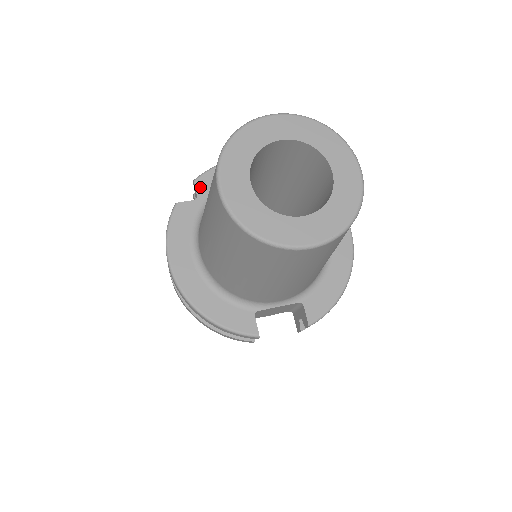
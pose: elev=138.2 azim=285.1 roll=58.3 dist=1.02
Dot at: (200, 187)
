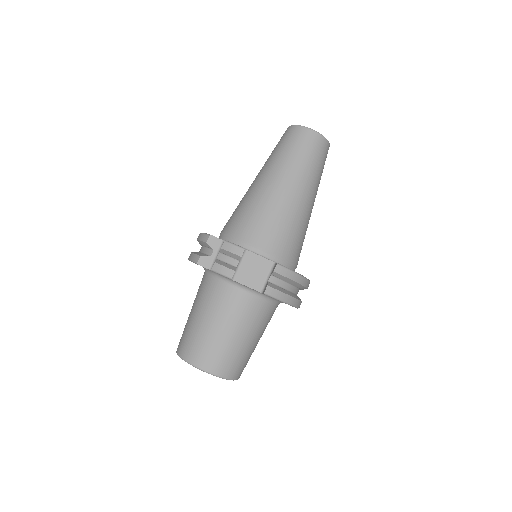
Dot at: occluded
